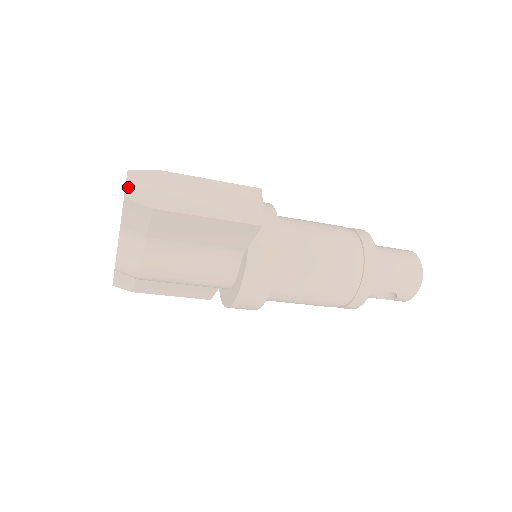
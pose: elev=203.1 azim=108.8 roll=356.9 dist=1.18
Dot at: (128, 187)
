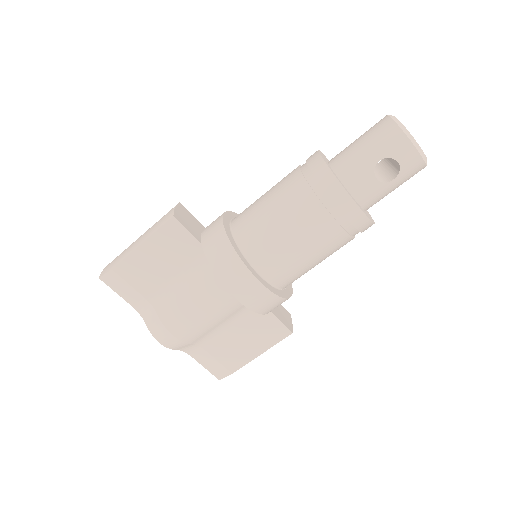
Dot at: (102, 272)
